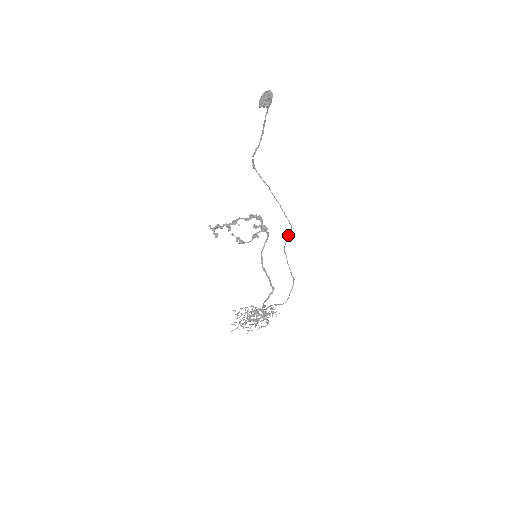
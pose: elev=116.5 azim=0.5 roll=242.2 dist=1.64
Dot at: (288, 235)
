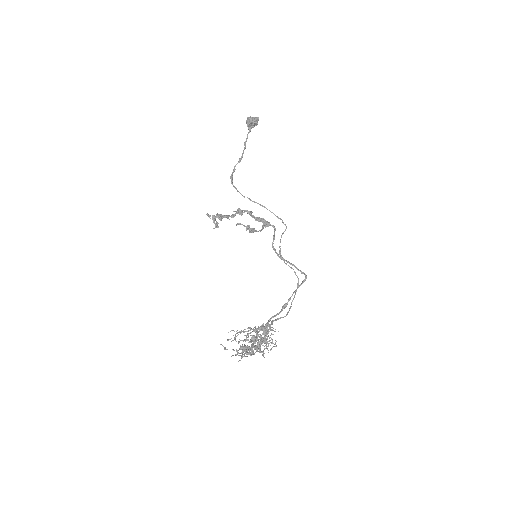
Dot at: occluded
